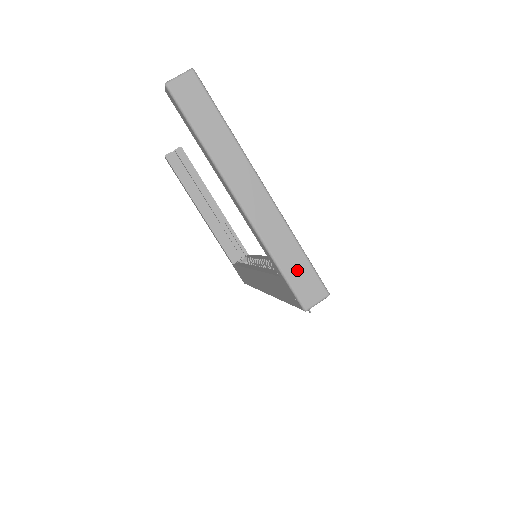
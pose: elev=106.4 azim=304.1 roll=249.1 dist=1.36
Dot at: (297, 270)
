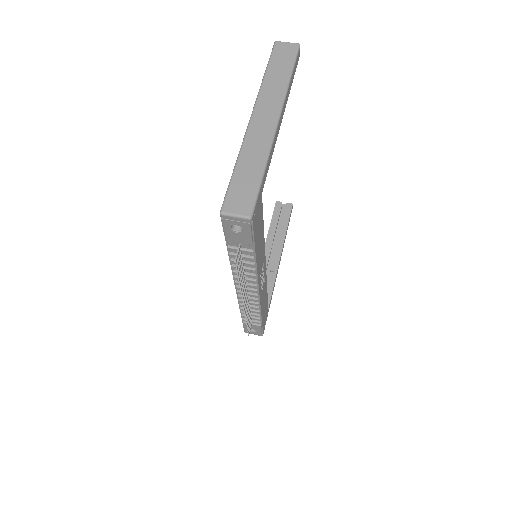
Dot at: (245, 182)
